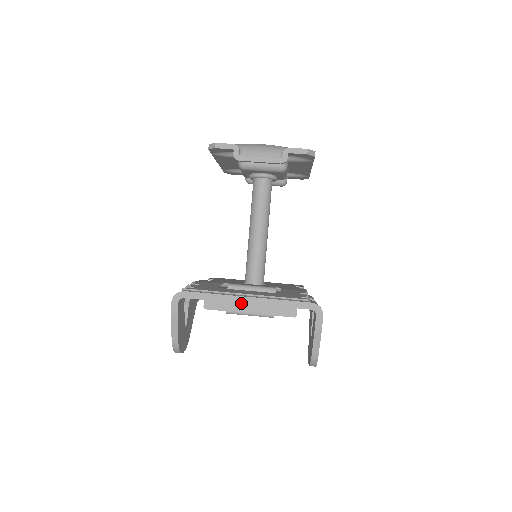
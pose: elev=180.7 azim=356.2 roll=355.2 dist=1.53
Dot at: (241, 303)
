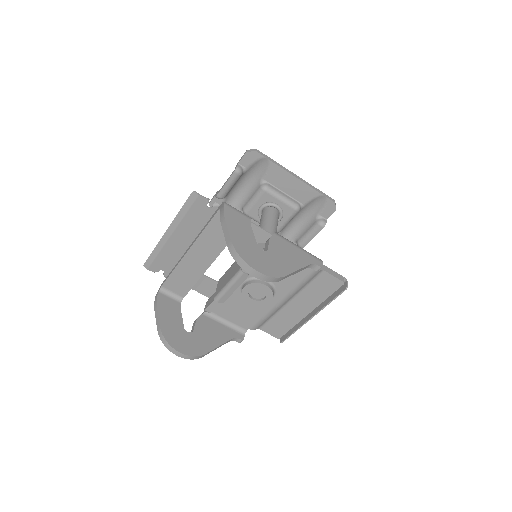
Dot at: (223, 283)
